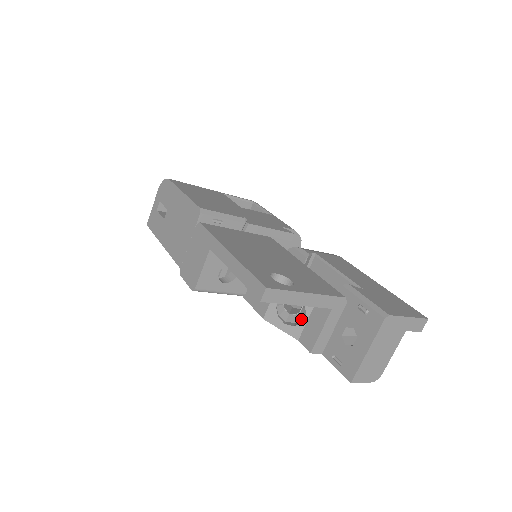
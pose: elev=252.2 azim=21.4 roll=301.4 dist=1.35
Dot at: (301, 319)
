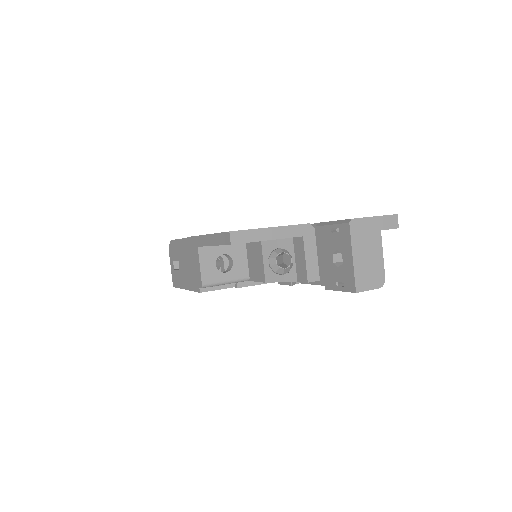
Dot at: occluded
